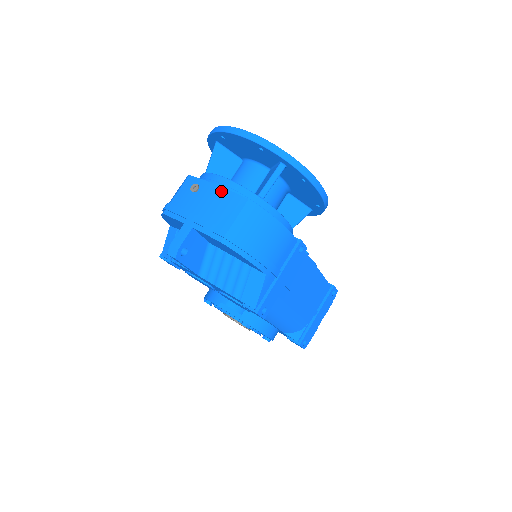
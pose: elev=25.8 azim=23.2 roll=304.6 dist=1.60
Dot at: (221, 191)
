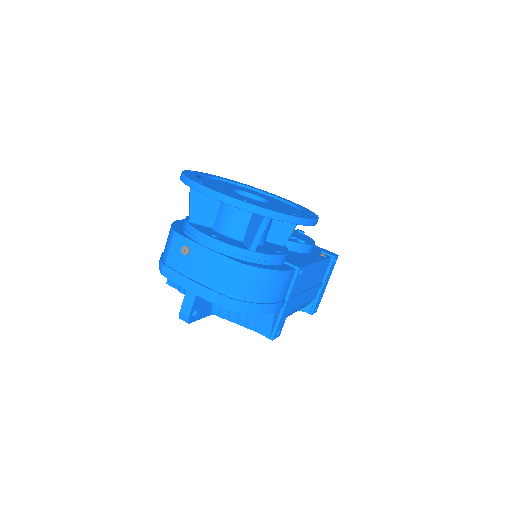
Dot at: (213, 256)
